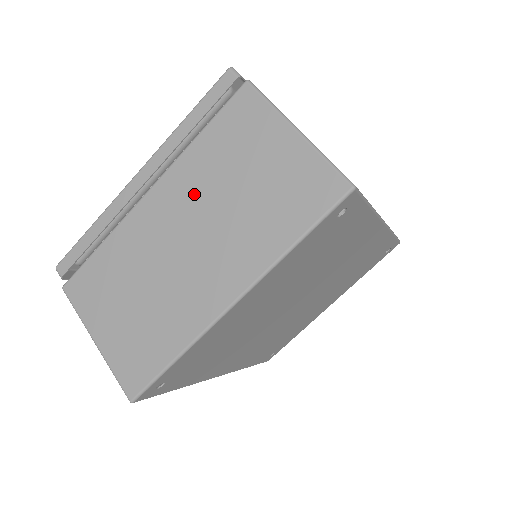
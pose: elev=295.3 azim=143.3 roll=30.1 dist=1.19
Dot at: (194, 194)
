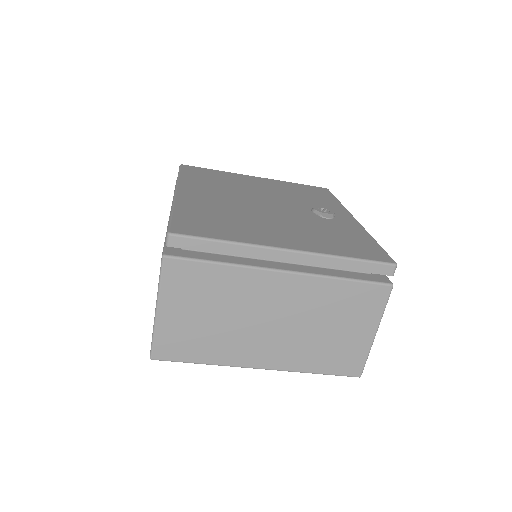
Dot at: (304, 305)
